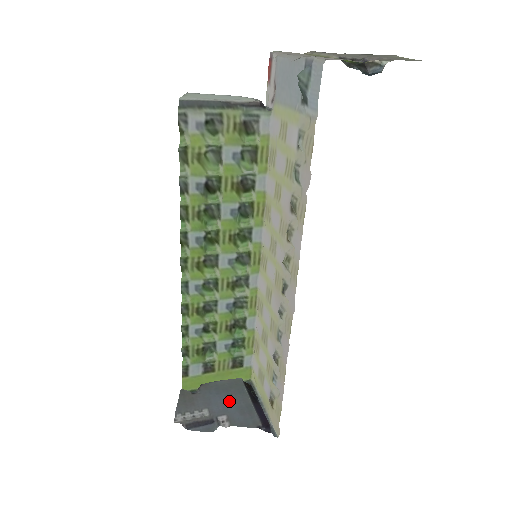
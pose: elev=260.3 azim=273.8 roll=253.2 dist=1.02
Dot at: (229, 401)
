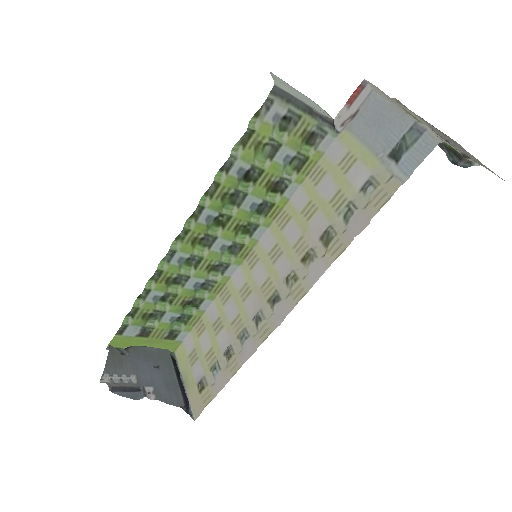
Dot at: (157, 372)
